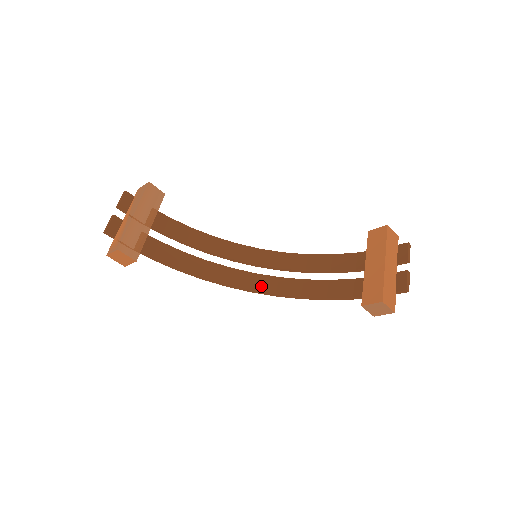
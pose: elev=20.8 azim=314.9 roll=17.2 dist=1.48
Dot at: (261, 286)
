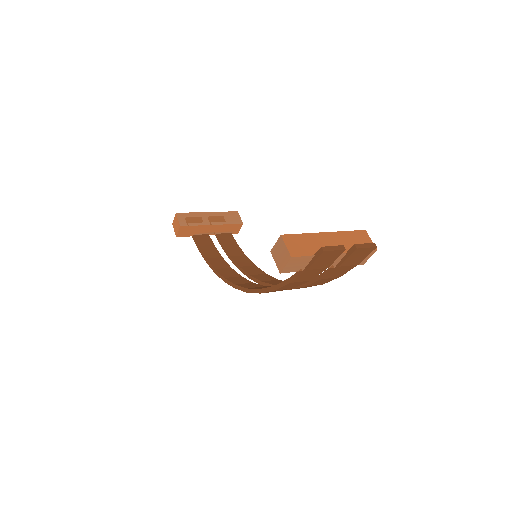
Dot at: (245, 285)
